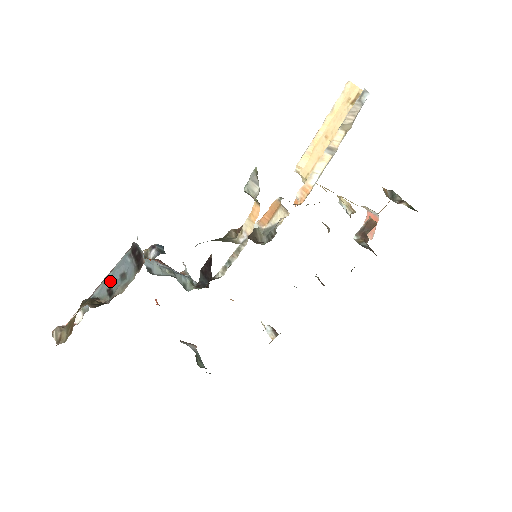
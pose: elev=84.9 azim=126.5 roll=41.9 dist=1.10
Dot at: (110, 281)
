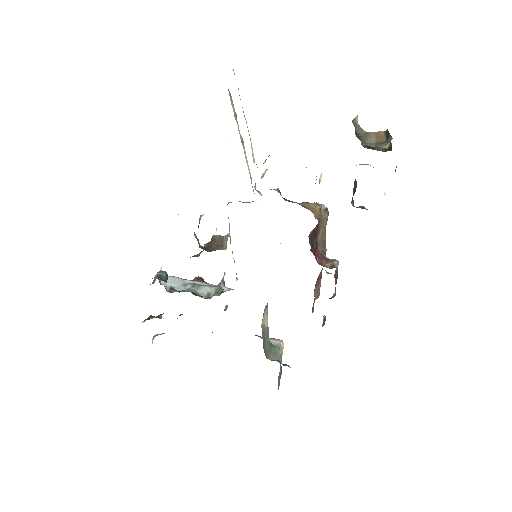
Dot at: occluded
